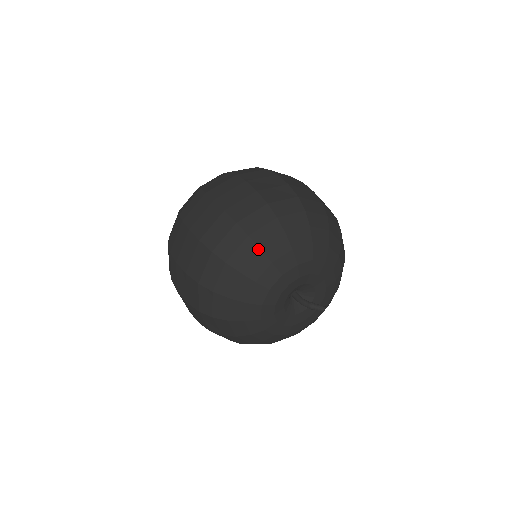
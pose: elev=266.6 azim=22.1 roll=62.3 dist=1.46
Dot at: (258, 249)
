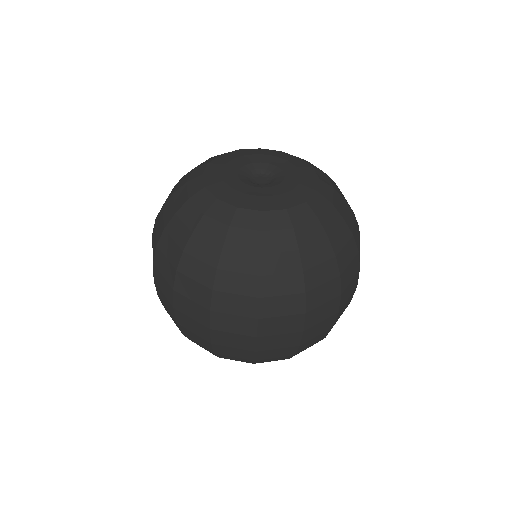
Dot at: occluded
